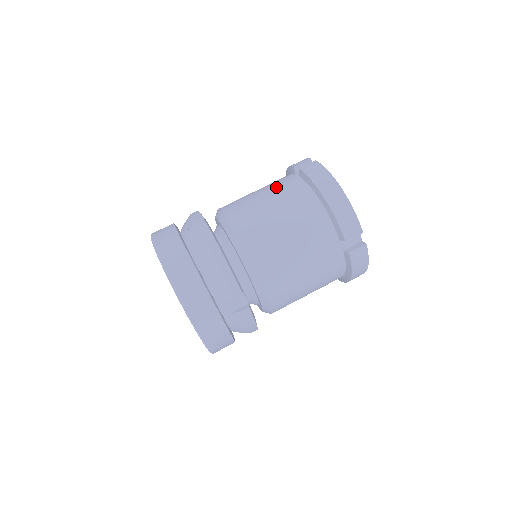
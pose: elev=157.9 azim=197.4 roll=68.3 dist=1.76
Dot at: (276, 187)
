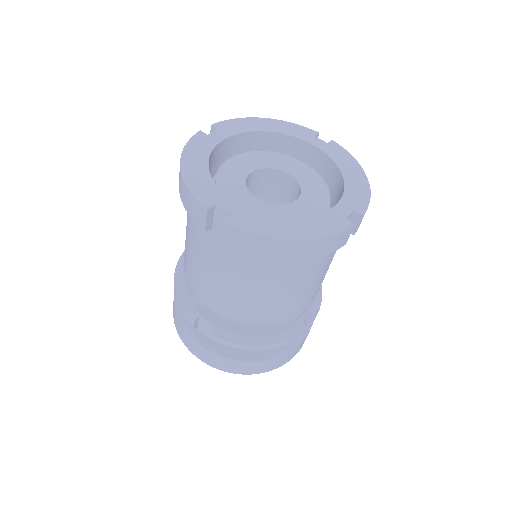
Dot at: (221, 264)
